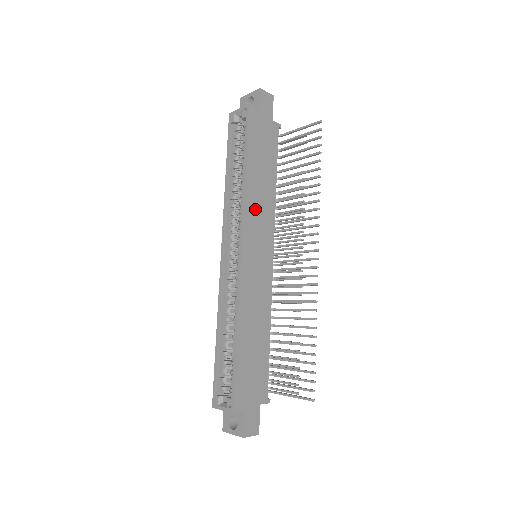
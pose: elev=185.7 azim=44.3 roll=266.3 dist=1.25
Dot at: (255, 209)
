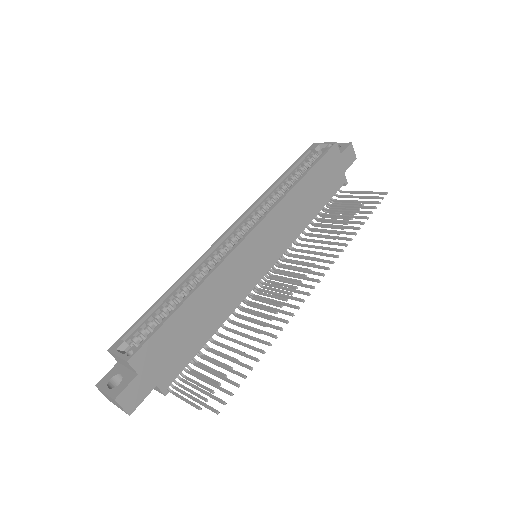
Dot at: (286, 215)
